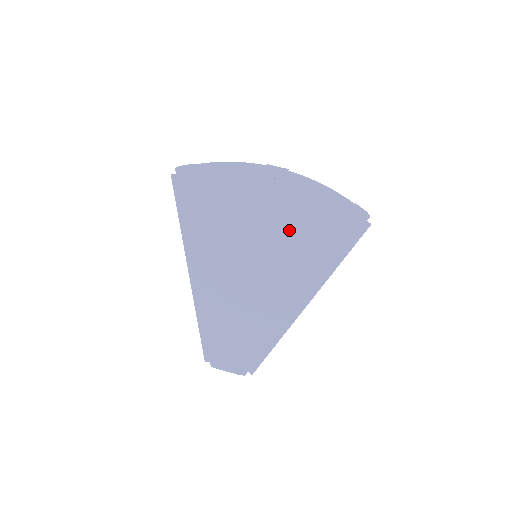
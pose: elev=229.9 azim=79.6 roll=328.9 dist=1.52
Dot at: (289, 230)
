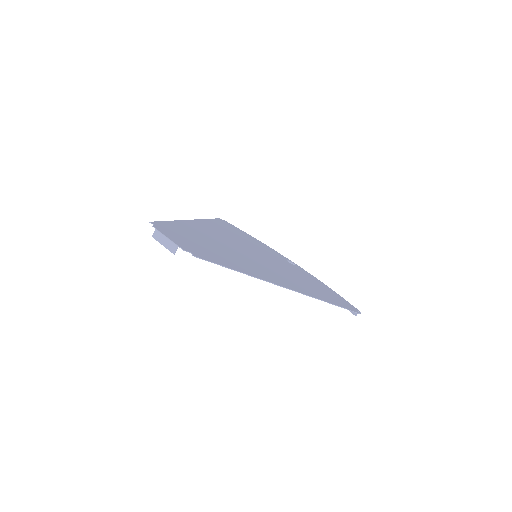
Dot at: (291, 272)
